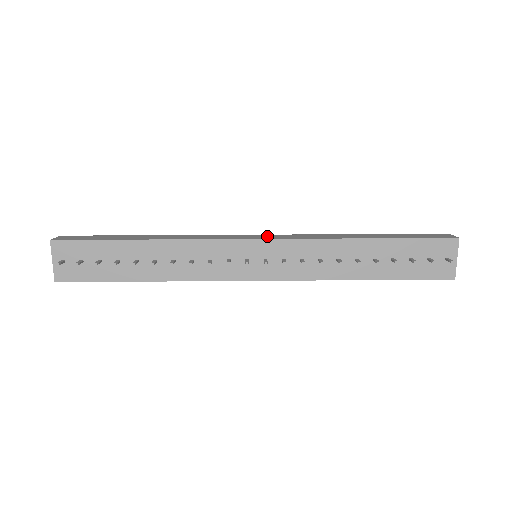
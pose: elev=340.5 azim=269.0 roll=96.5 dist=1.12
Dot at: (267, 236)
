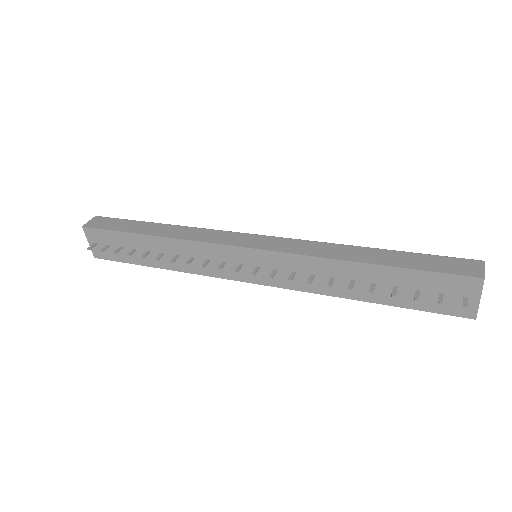
Dot at: (262, 241)
